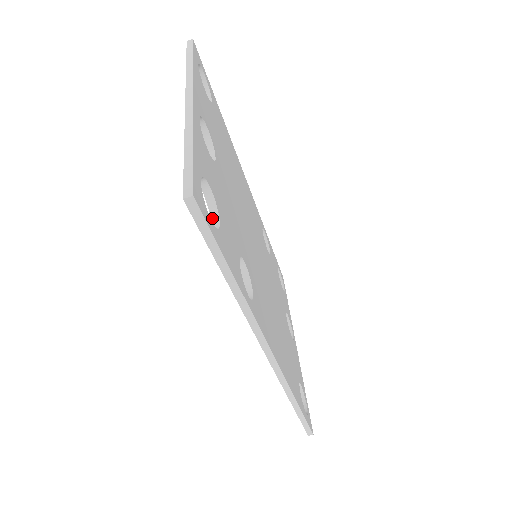
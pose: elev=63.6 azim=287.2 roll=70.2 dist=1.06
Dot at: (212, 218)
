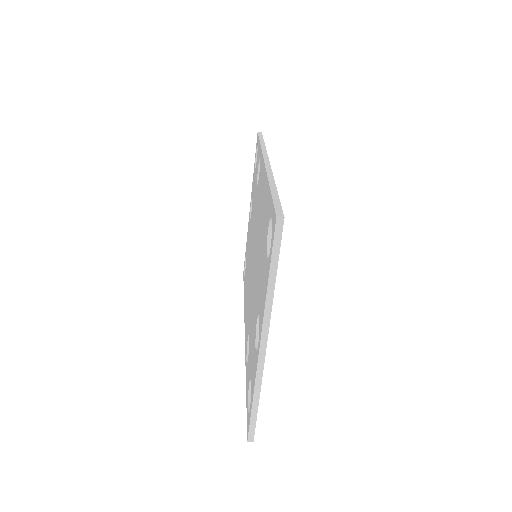
Dot at: occluded
